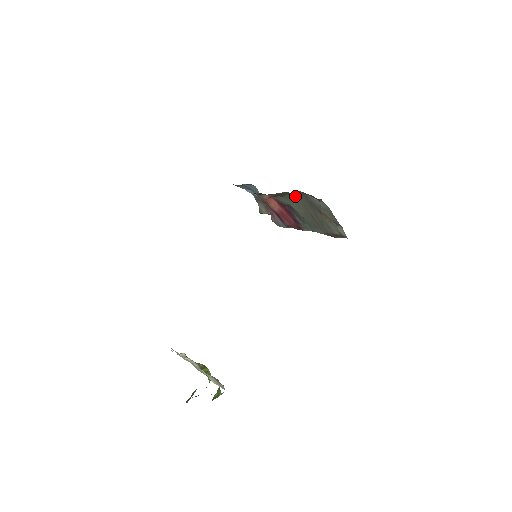
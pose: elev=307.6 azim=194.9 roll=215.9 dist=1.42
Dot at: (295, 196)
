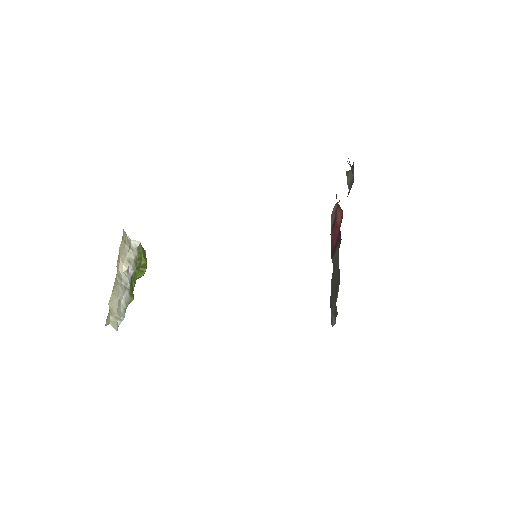
Dot at: occluded
